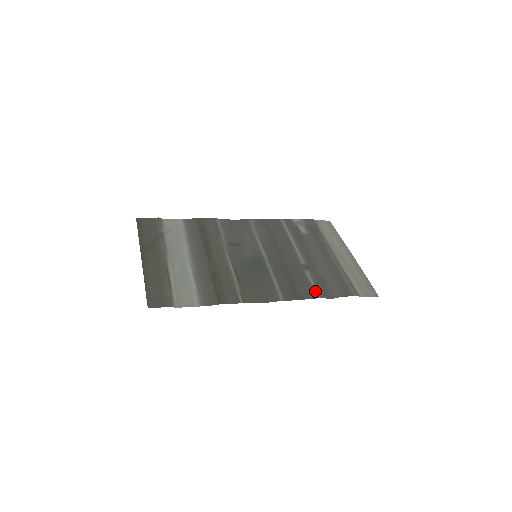
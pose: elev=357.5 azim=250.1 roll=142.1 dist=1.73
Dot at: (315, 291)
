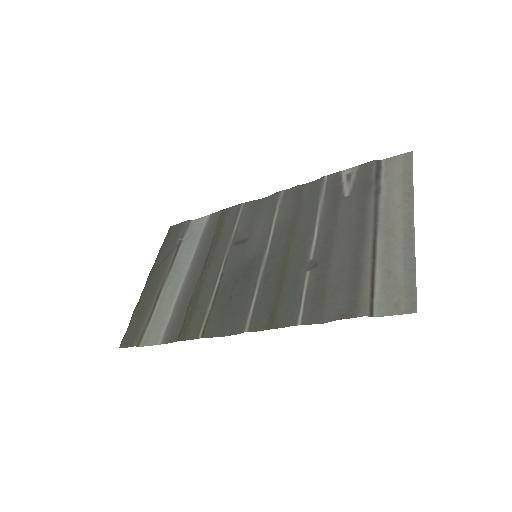
Dot at: (299, 311)
